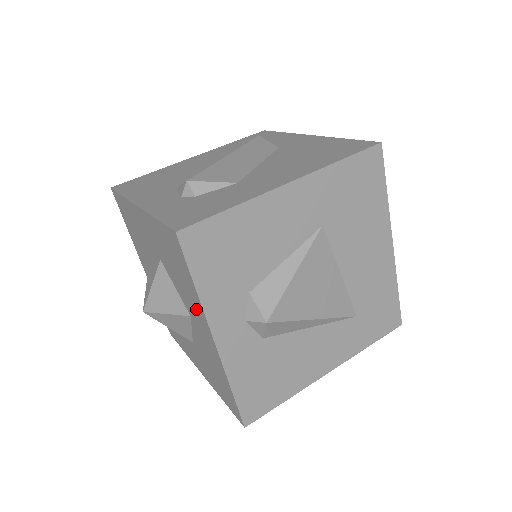
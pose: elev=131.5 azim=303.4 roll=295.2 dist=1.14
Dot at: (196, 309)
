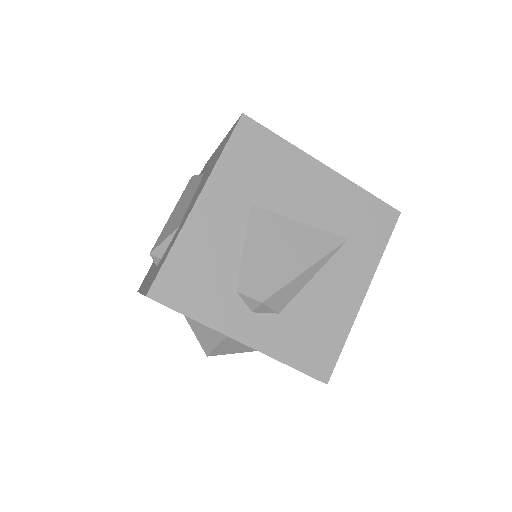
Dot at: occluded
